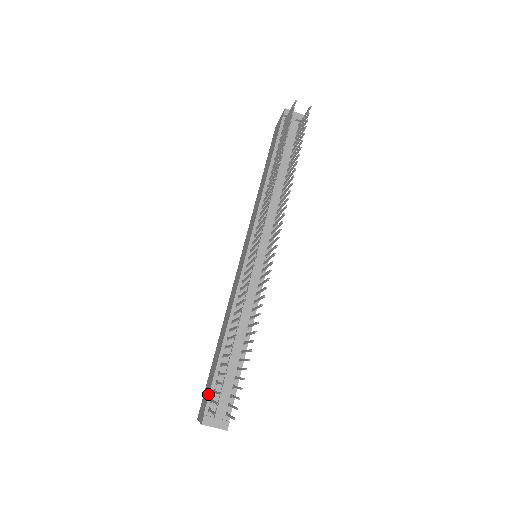
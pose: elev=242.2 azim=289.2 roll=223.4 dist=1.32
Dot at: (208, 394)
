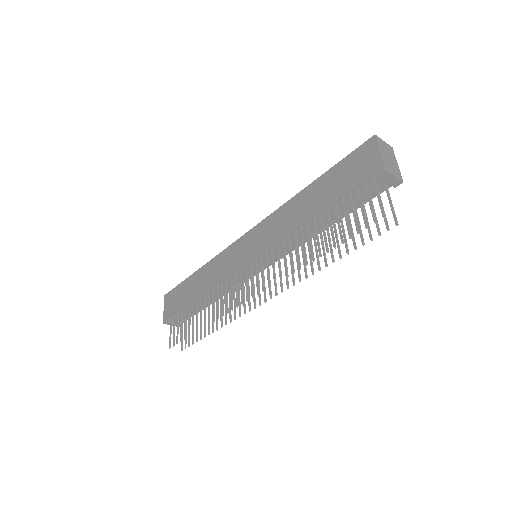
Dot at: (174, 311)
